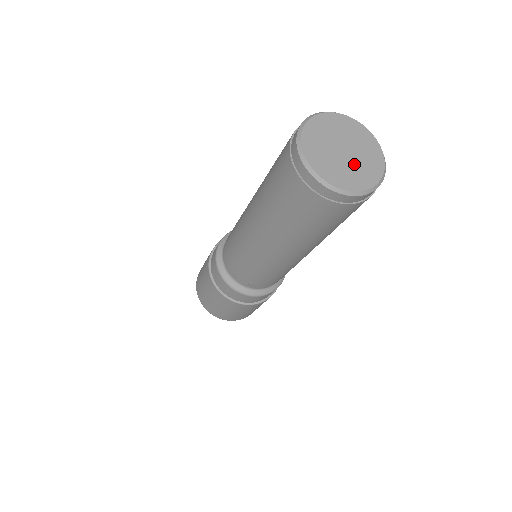
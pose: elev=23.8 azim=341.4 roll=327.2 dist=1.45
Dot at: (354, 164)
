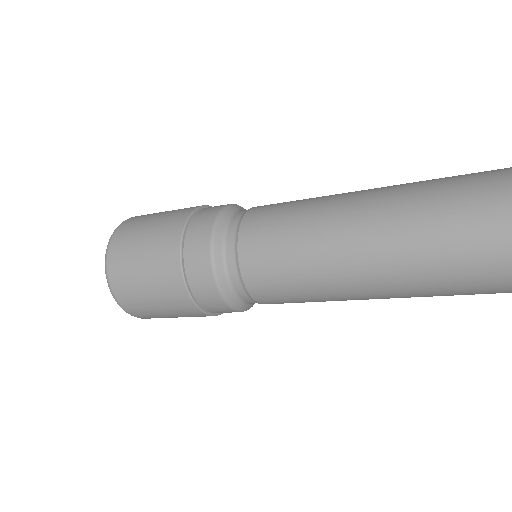
Dot at: out of frame
